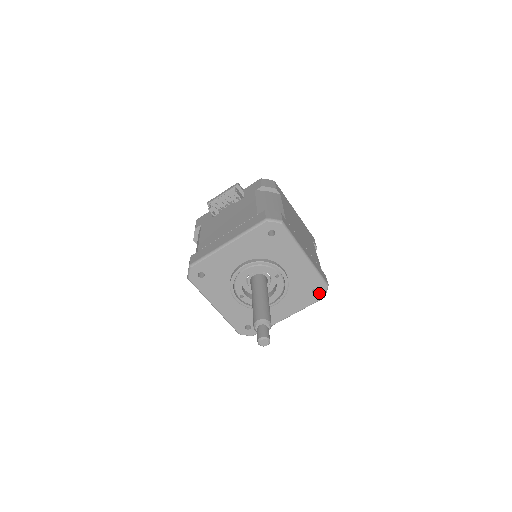
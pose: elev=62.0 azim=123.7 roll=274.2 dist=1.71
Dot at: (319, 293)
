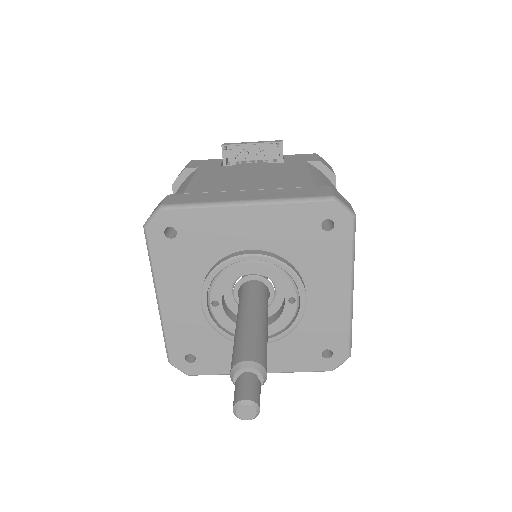
Dot at: (331, 360)
